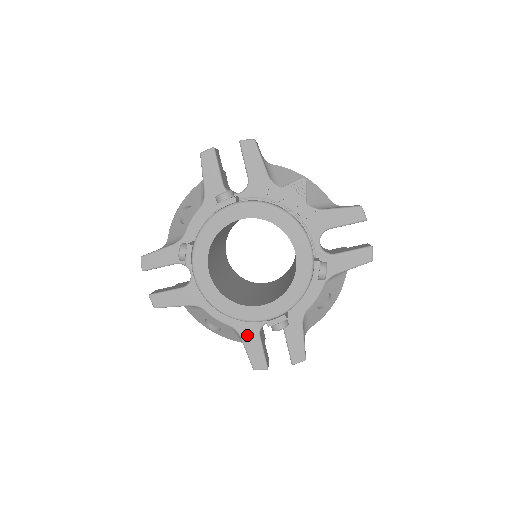
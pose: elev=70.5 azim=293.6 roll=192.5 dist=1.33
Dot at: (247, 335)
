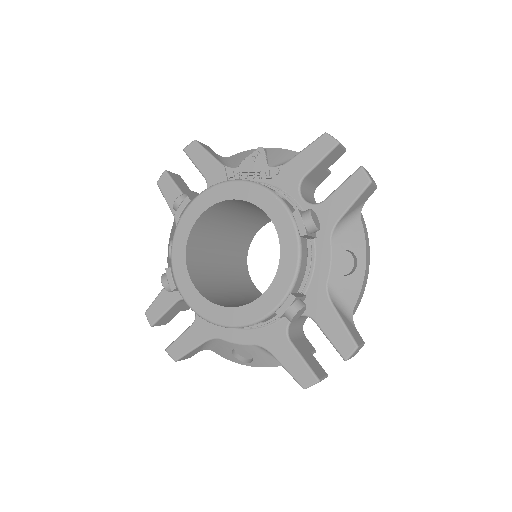
Dot at: (276, 347)
